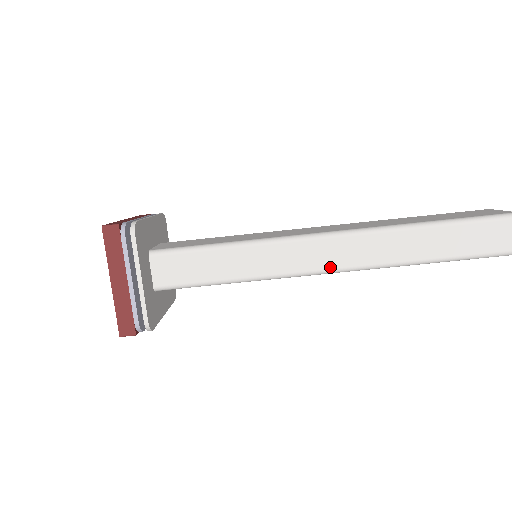
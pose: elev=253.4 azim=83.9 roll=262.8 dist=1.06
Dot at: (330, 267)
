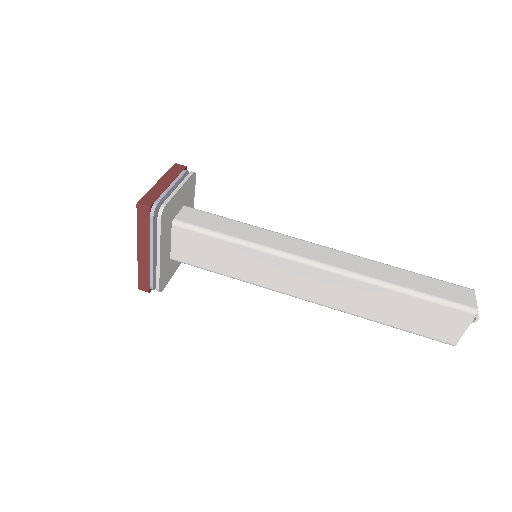
Dot at: (317, 260)
